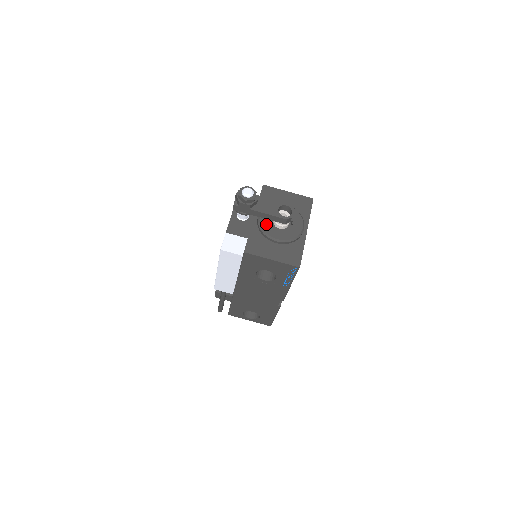
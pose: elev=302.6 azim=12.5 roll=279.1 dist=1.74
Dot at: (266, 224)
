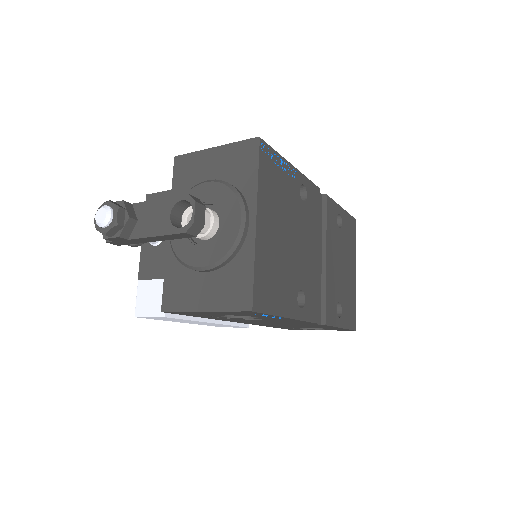
Dot at: (180, 242)
